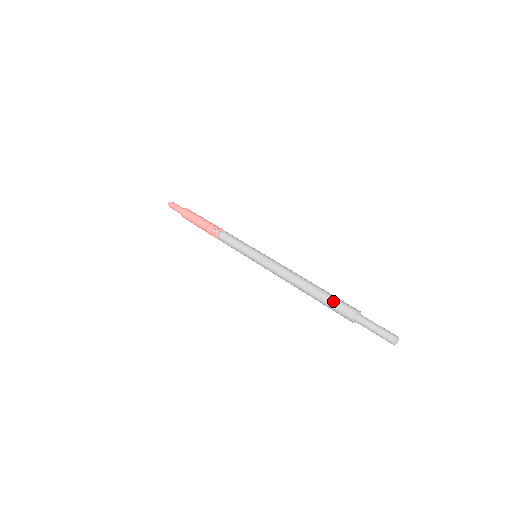
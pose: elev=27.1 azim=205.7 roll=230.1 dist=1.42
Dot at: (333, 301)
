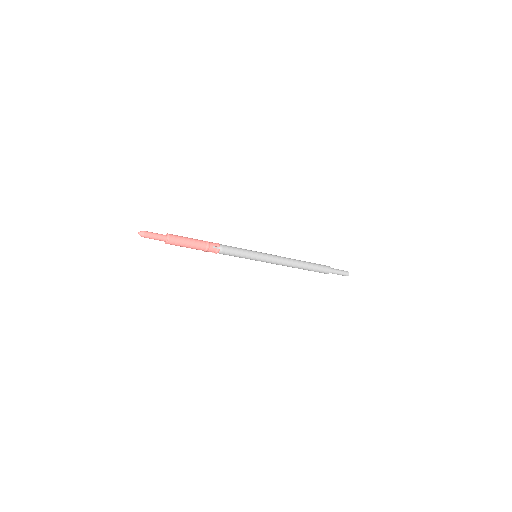
Dot at: (319, 267)
